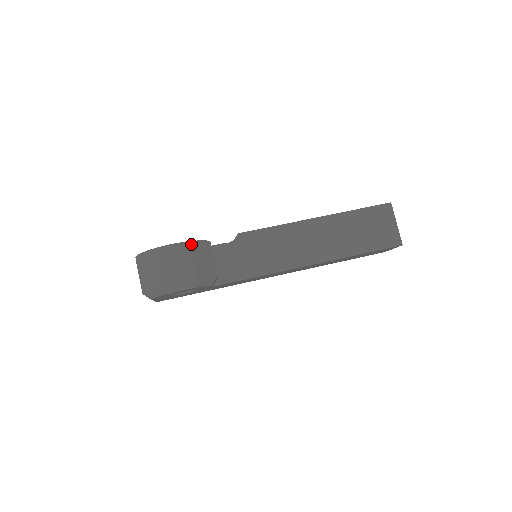
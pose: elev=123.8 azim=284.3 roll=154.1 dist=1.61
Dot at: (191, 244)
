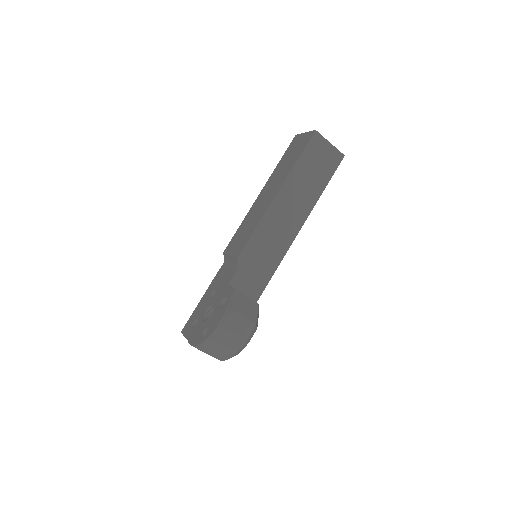
Dot at: (231, 309)
